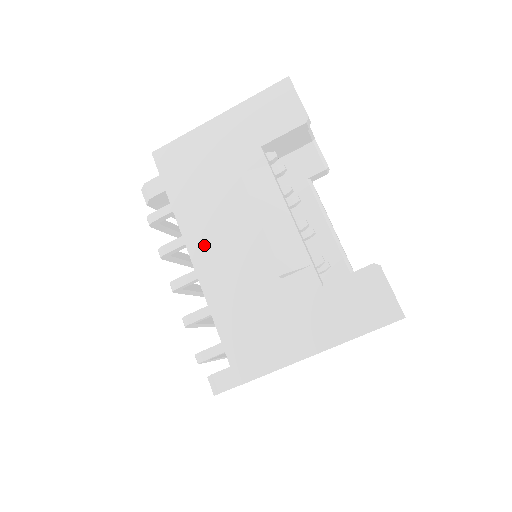
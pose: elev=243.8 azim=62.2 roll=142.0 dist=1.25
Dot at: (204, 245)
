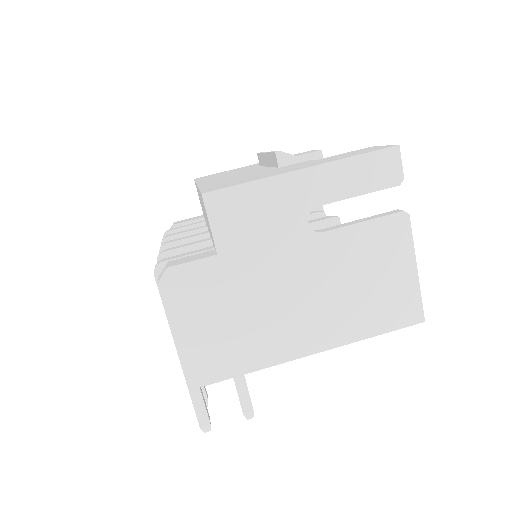
Dot at: (213, 179)
